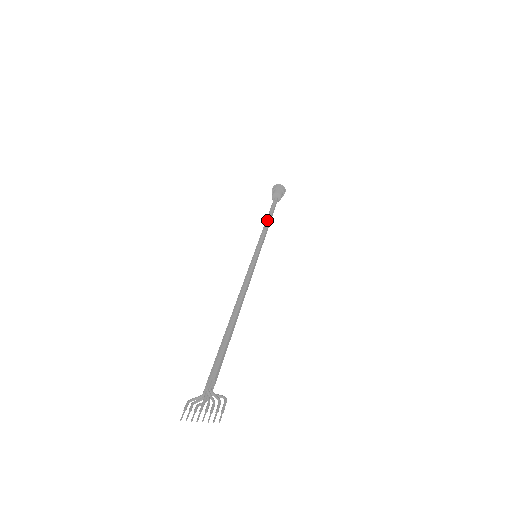
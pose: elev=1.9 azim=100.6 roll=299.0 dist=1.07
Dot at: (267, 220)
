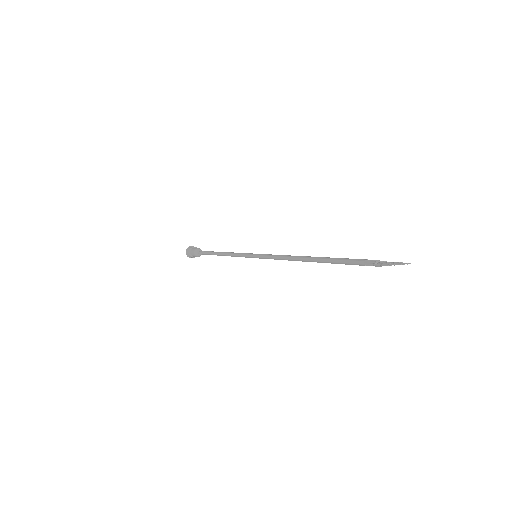
Dot at: (223, 252)
